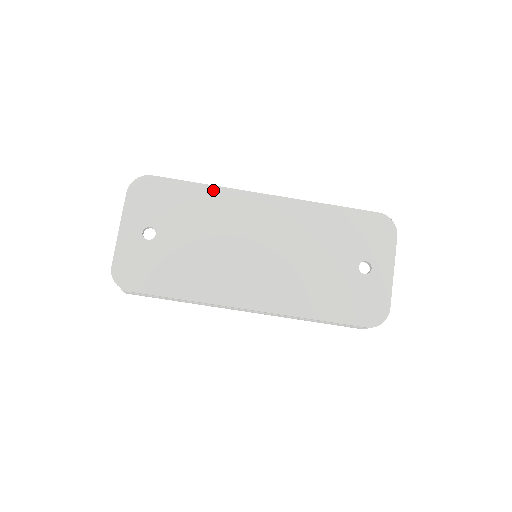
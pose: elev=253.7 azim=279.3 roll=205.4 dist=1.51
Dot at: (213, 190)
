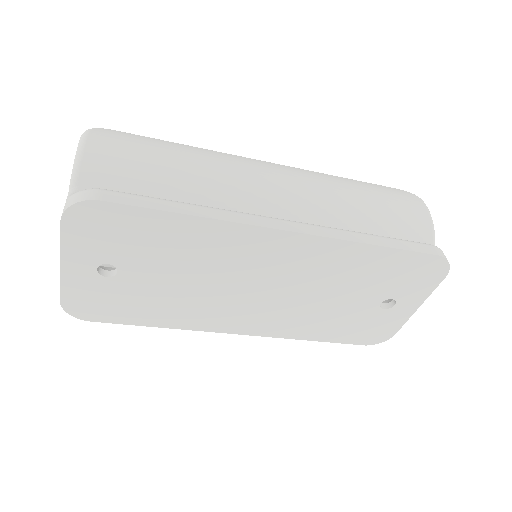
Dot at: (205, 224)
